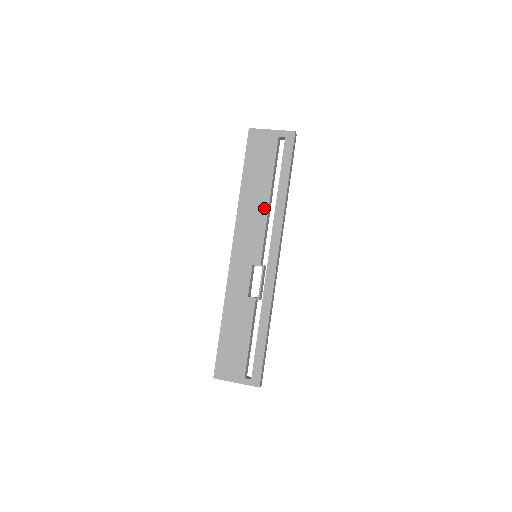
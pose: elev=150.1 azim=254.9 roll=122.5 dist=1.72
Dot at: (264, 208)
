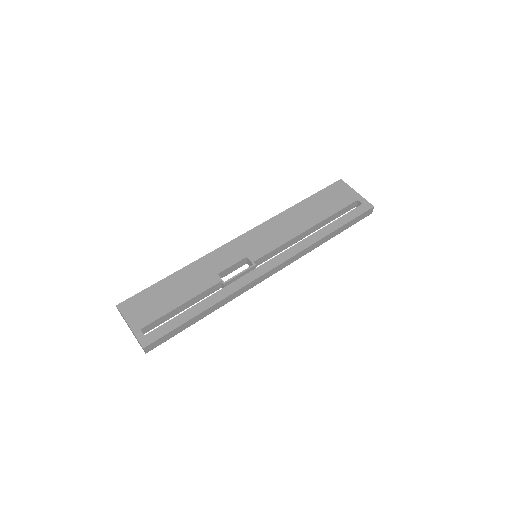
Dot at: (299, 230)
